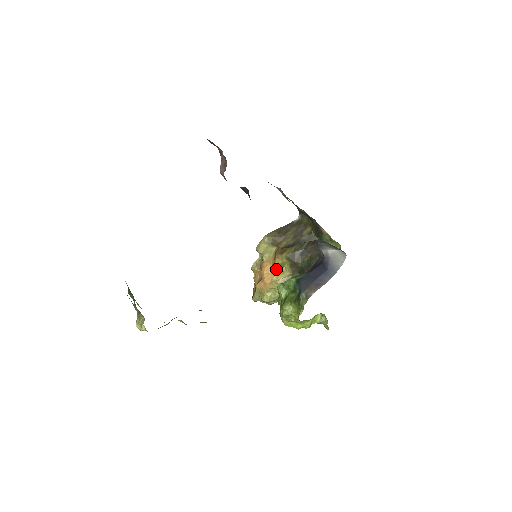
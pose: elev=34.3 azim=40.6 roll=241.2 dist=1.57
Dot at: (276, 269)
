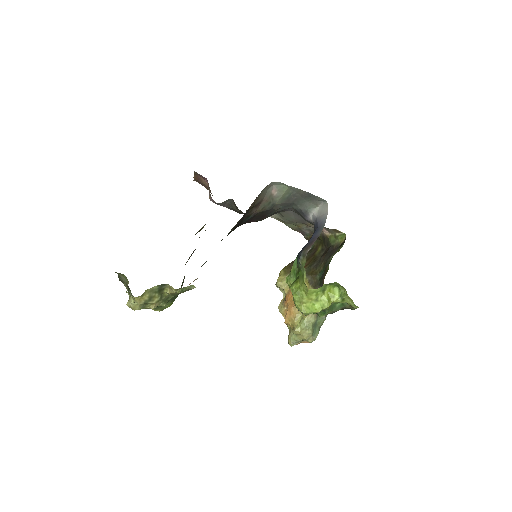
Dot at: occluded
